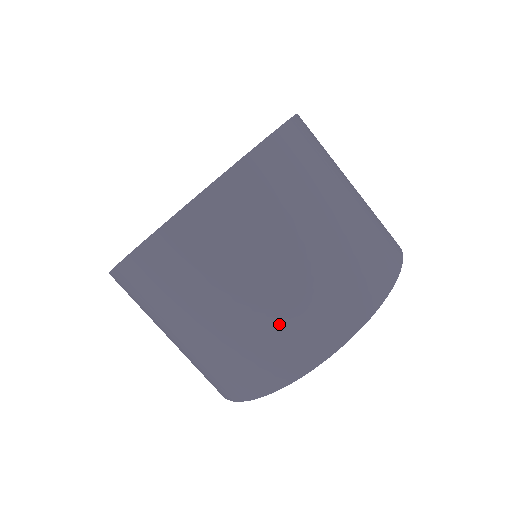
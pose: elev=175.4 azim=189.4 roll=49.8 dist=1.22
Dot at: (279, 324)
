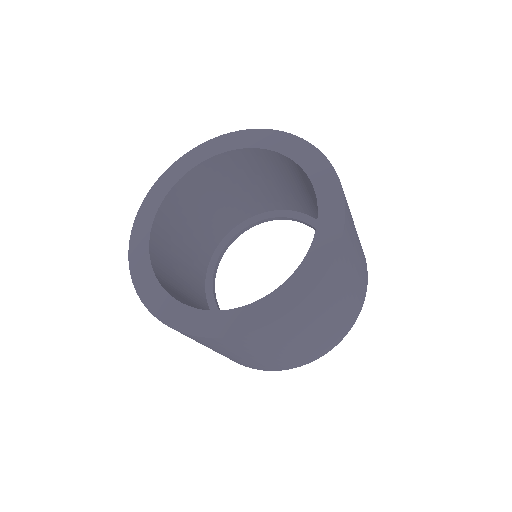
Dot at: (252, 363)
